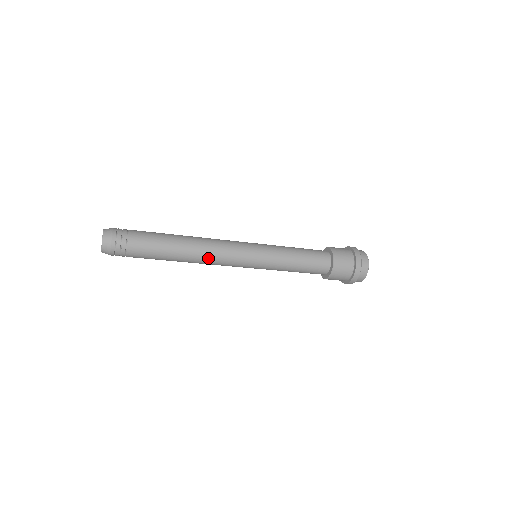
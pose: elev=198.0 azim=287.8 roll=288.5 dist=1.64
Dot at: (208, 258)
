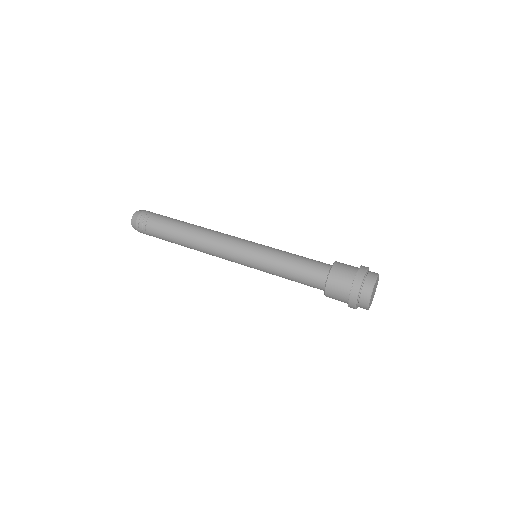
Dot at: (208, 253)
